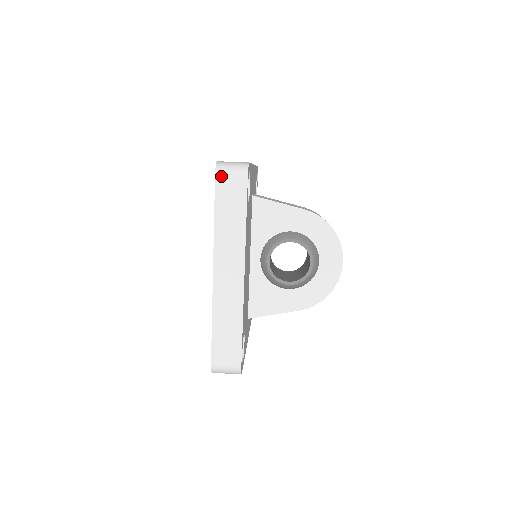
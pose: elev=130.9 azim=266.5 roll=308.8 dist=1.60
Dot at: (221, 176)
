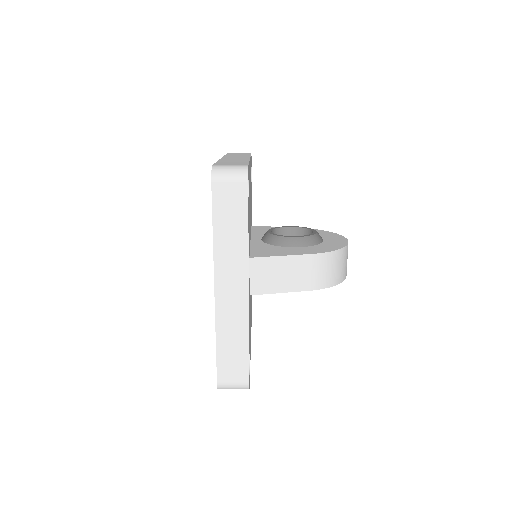
Dot at: (231, 153)
